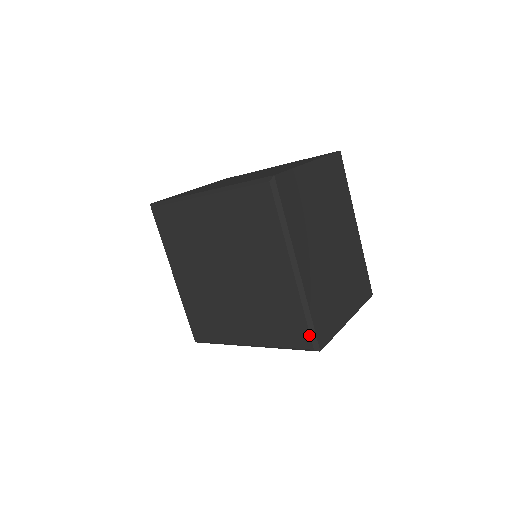
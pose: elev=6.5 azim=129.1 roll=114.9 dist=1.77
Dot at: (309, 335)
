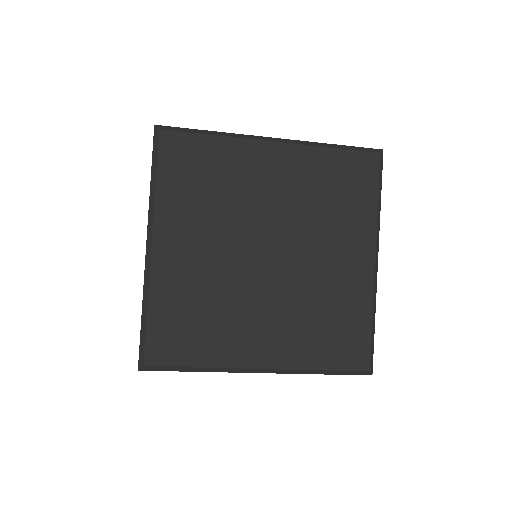
Dot at: (370, 350)
